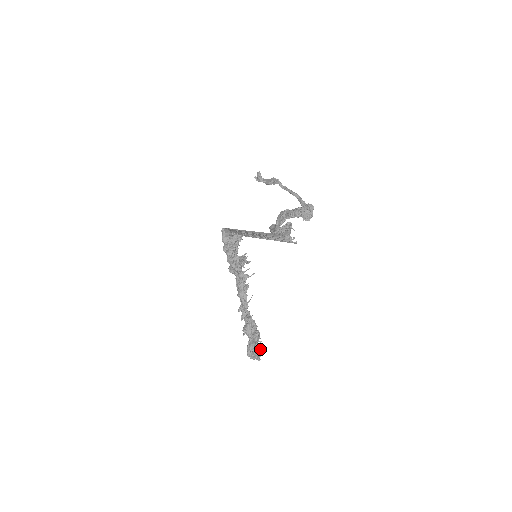
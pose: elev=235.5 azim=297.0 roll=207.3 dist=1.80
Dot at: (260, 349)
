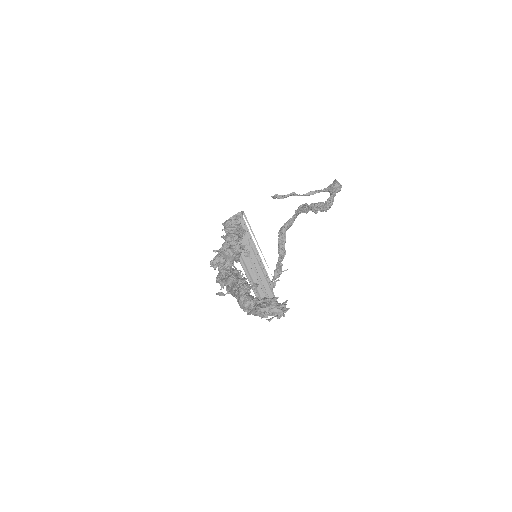
Dot at: (282, 303)
